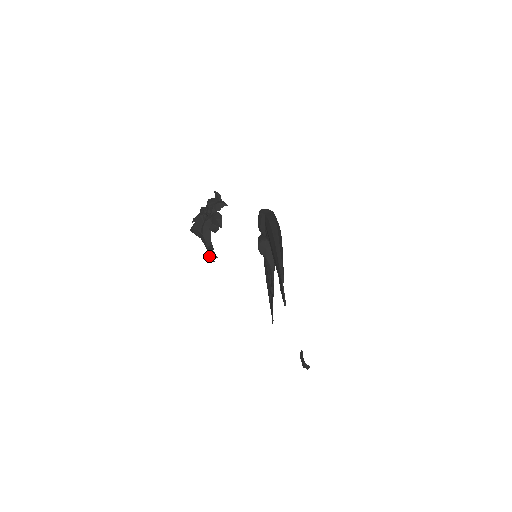
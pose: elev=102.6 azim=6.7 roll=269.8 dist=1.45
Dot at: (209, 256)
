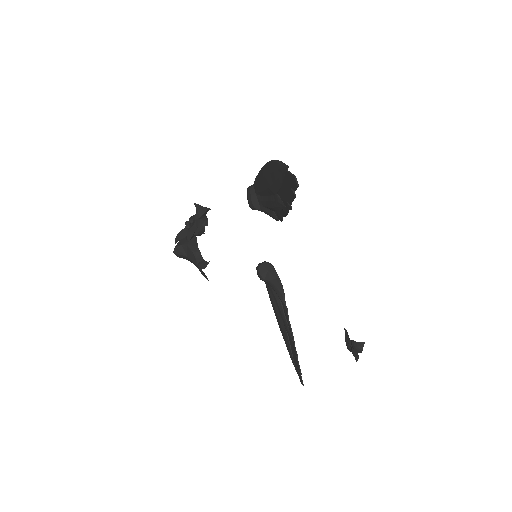
Dot at: (200, 269)
